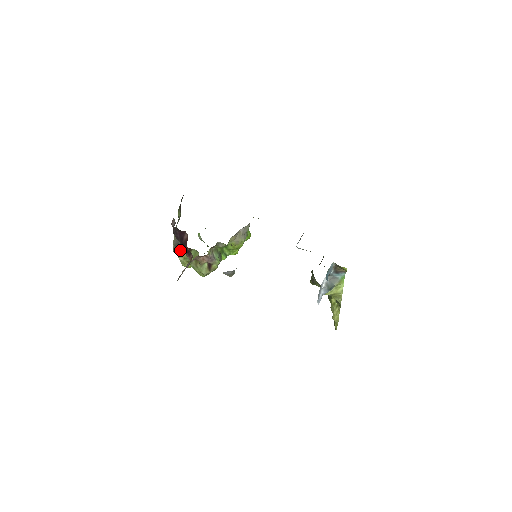
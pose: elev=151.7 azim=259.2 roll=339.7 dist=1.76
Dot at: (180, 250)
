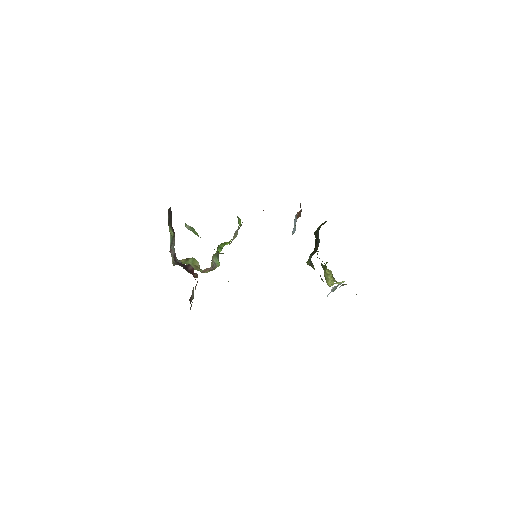
Dot at: occluded
